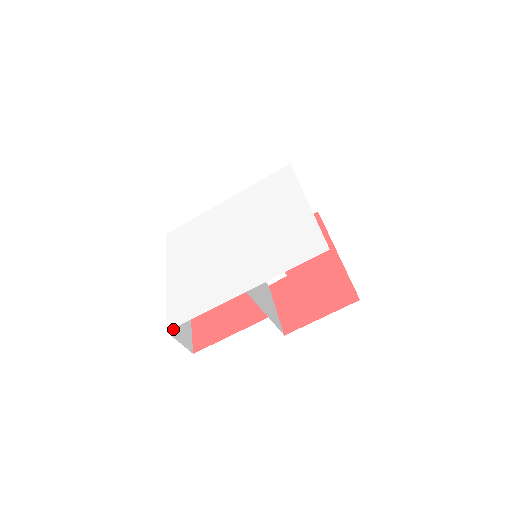
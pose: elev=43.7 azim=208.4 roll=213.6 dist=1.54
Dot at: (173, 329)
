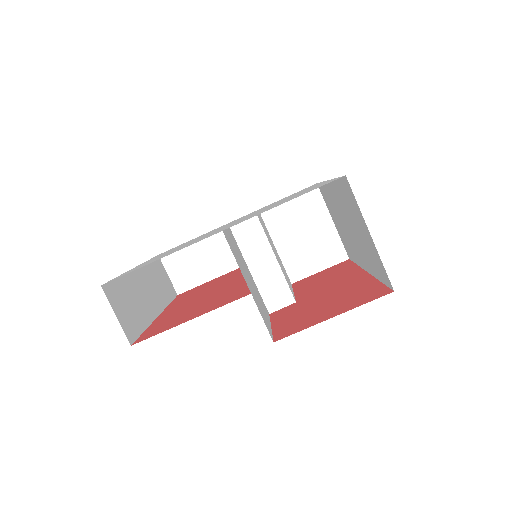
Dot at: (114, 297)
